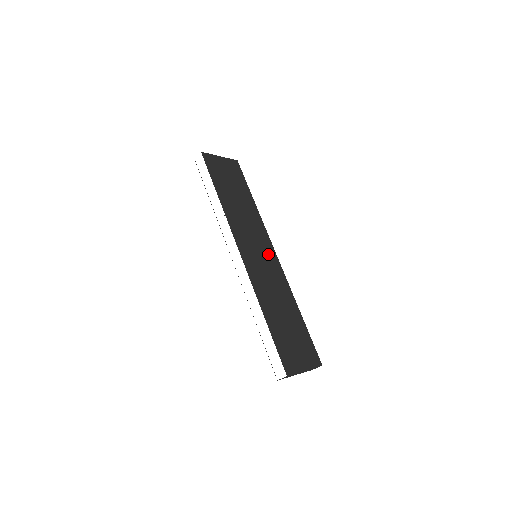
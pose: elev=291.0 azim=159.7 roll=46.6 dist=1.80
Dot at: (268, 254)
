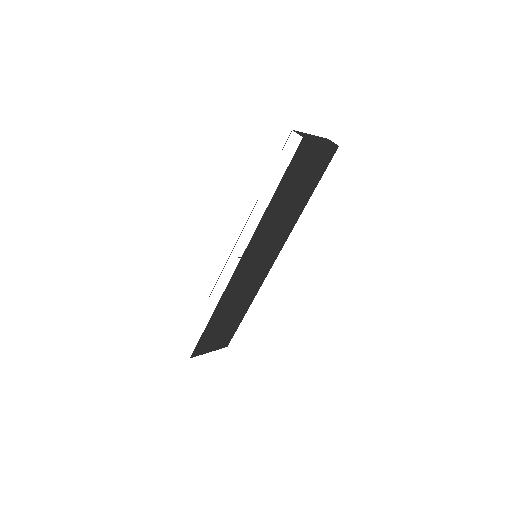
Dot at: (268, 260)
